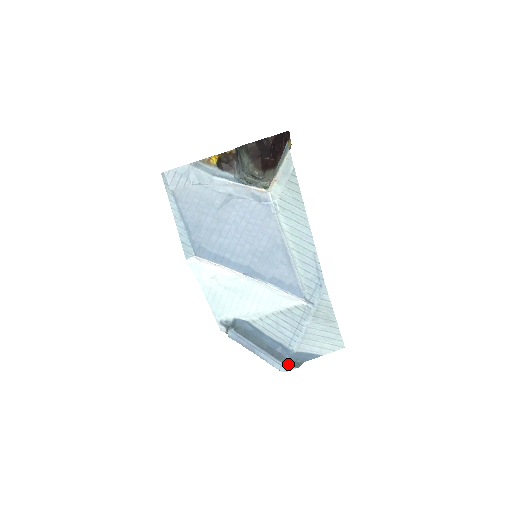
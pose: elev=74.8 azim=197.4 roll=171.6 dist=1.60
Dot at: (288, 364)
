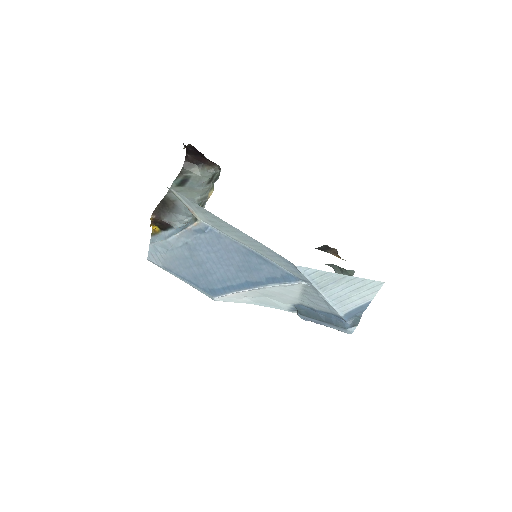
Dot at: (347, 327)
